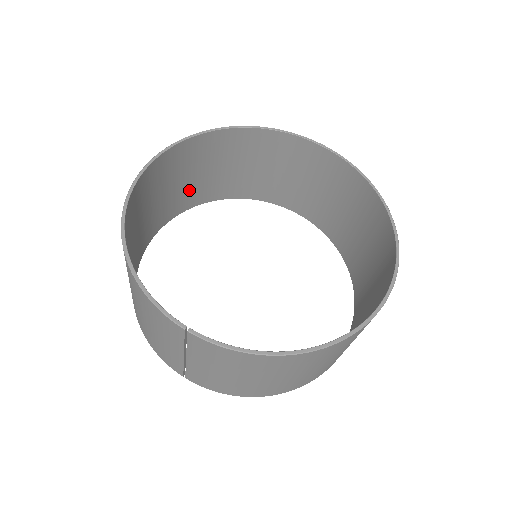
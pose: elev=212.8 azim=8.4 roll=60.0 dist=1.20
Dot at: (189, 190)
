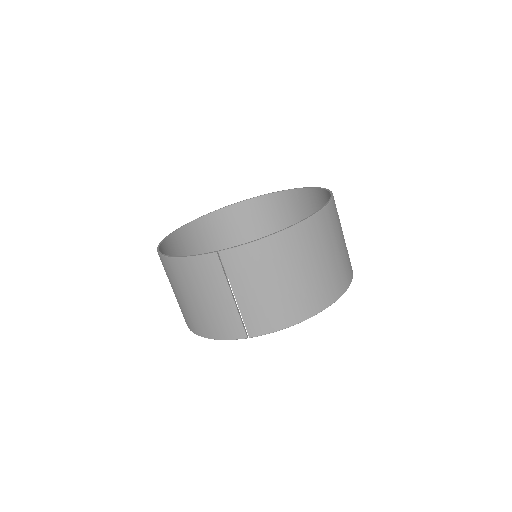
Dot at: occluded
